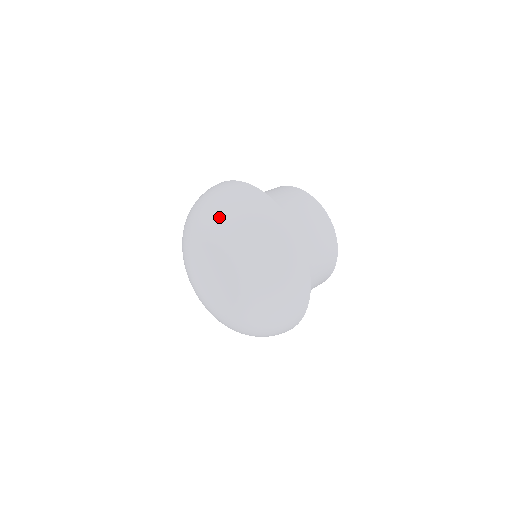
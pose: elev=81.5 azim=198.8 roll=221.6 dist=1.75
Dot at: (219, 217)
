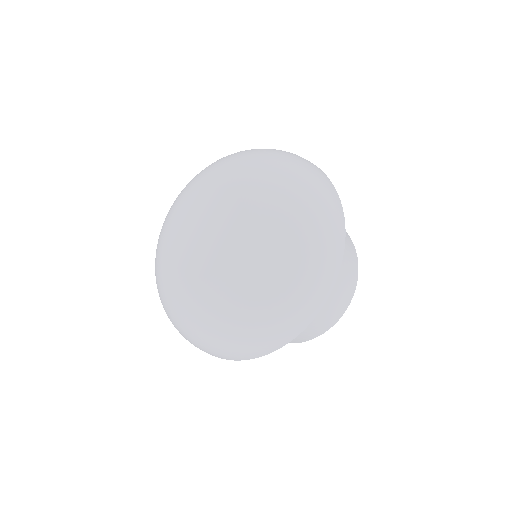
Dot at: (267, 166)
